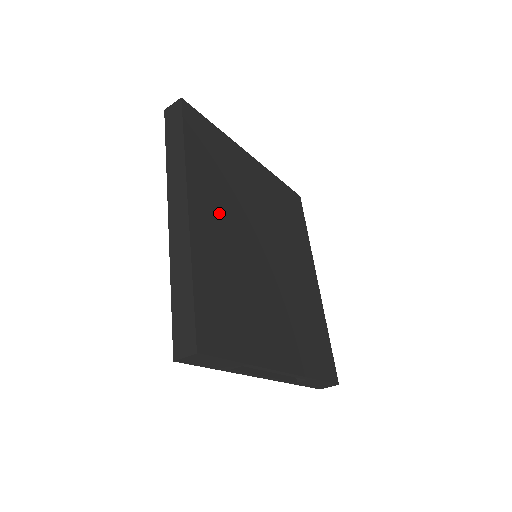
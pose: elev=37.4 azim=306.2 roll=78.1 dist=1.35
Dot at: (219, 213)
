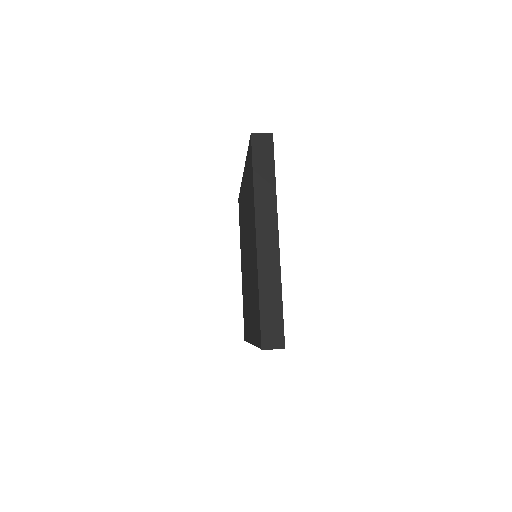
Dot at: occluded
